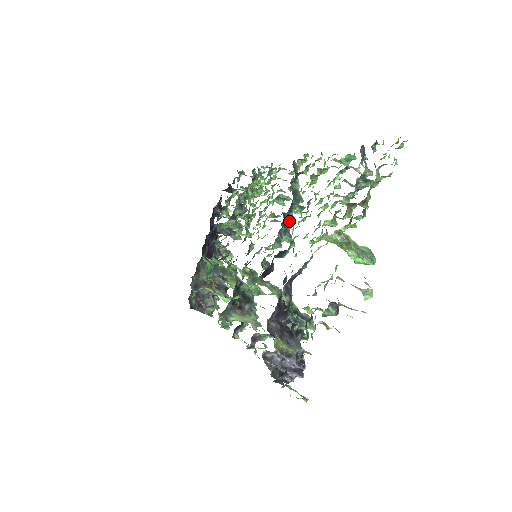
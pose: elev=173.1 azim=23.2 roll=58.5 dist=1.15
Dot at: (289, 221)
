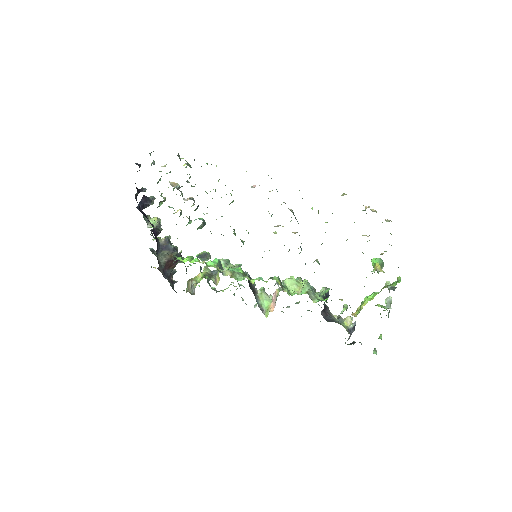
Dot at: occluded
